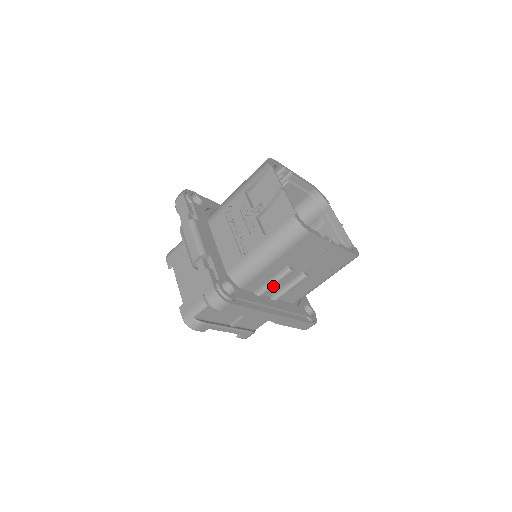
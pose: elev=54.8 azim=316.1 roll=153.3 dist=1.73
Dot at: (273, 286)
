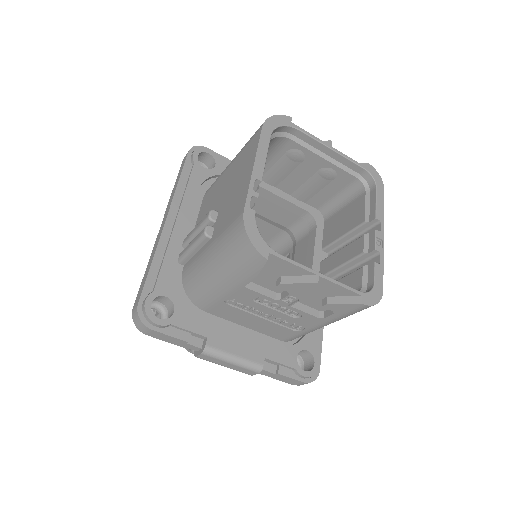
Dot at: occluded
